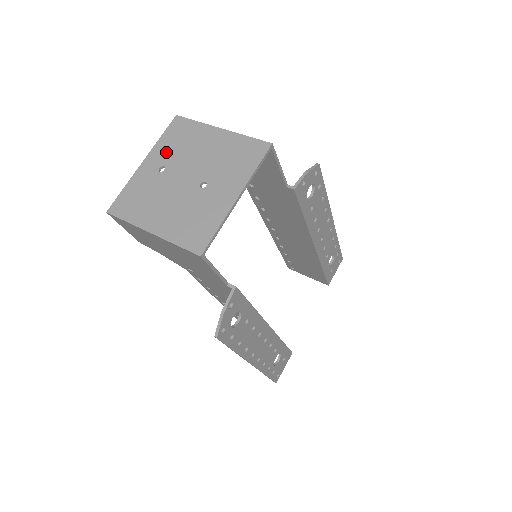
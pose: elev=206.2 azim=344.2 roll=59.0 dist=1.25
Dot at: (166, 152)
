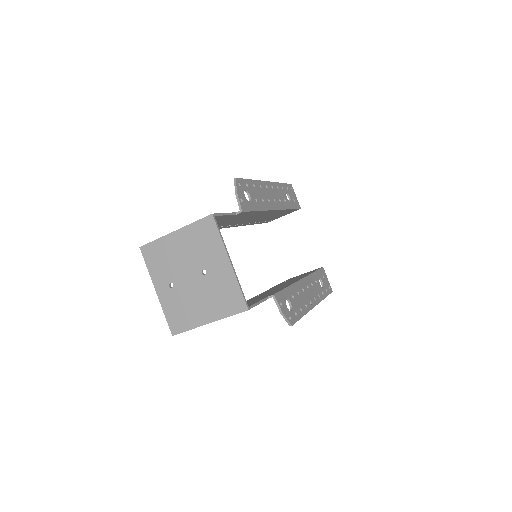
Dot at: (161, 274)
